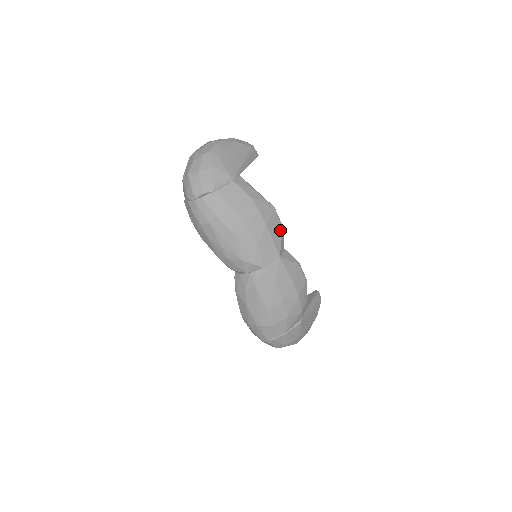
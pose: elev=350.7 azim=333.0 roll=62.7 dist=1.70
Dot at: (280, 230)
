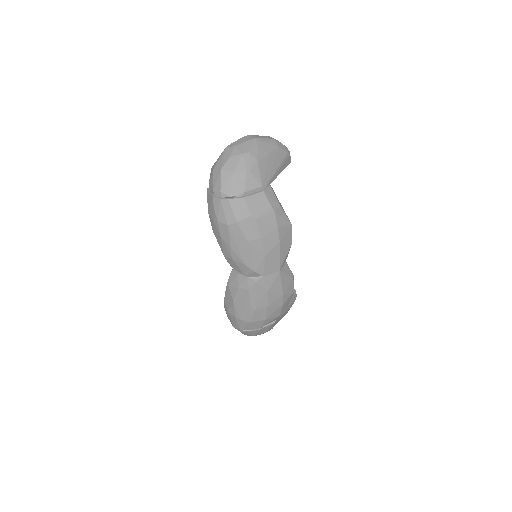
Dot at: (289, 246)
